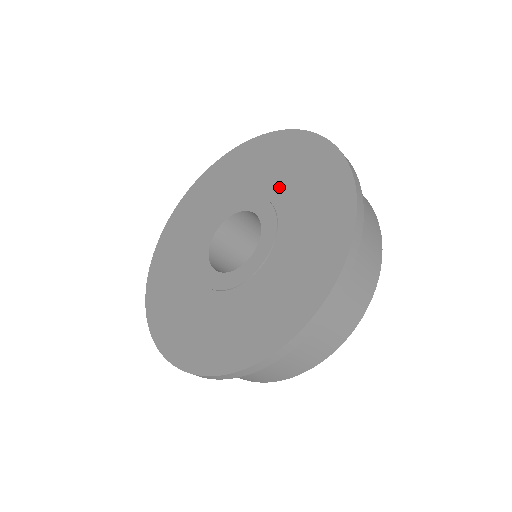
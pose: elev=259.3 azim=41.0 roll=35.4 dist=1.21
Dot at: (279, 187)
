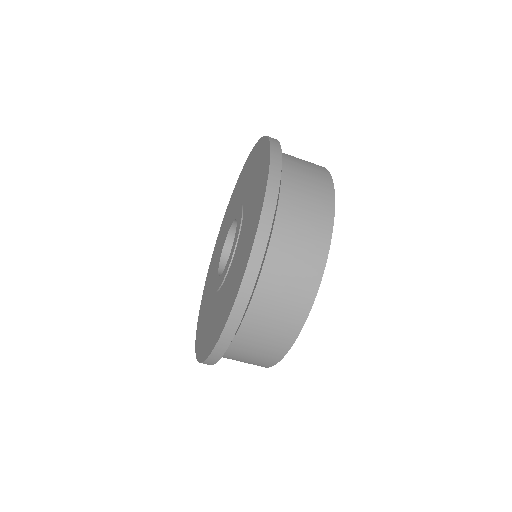
Dot at: (245, 220)
